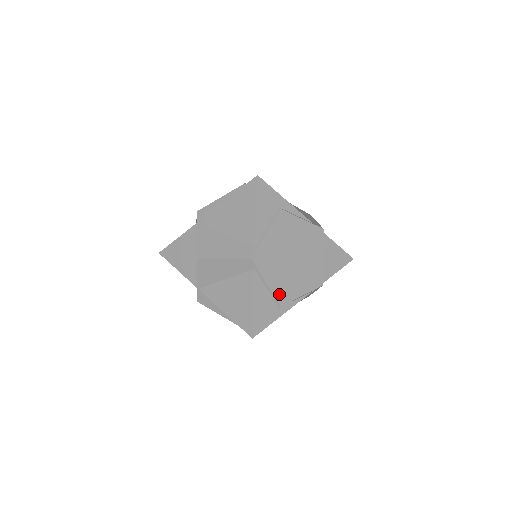
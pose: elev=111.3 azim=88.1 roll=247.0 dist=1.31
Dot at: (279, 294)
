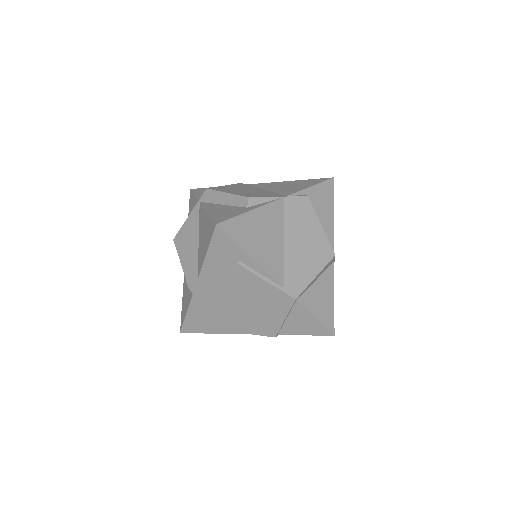
Dot at: (215, 321)
